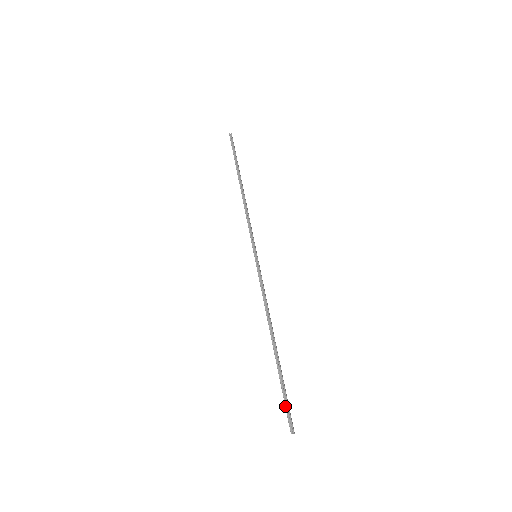
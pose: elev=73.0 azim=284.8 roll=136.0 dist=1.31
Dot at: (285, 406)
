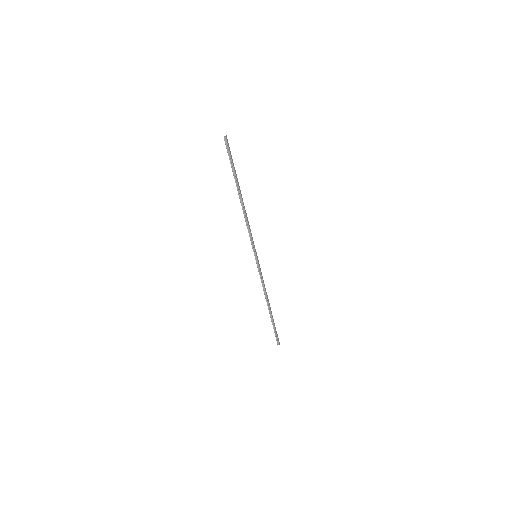
Dot at: (275, 335)
